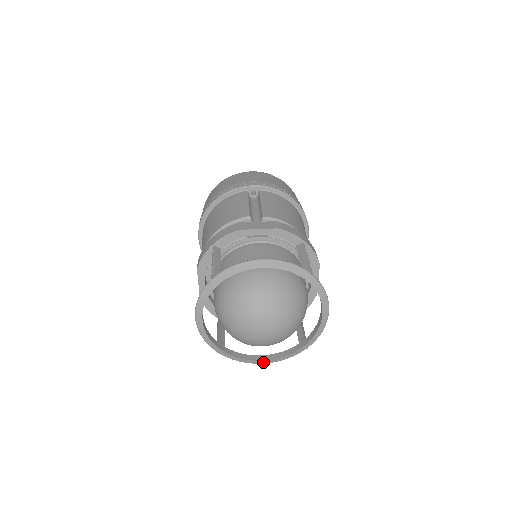
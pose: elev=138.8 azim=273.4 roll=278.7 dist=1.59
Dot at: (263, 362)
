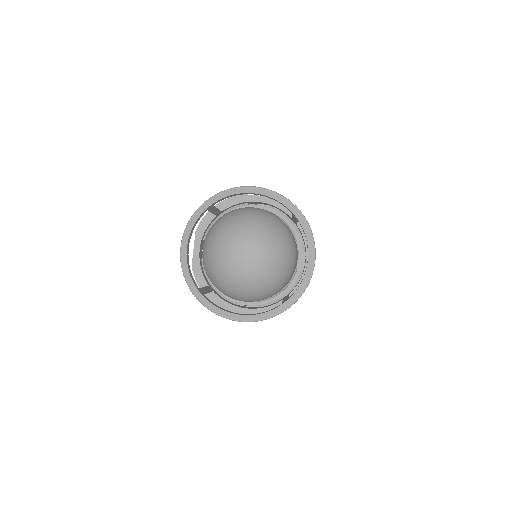
Dot at: (240, 318)
